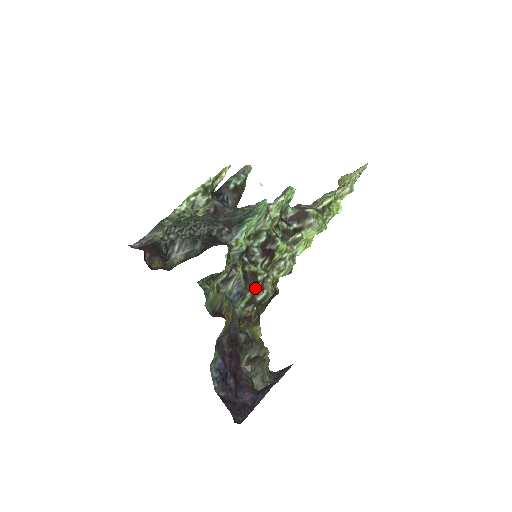
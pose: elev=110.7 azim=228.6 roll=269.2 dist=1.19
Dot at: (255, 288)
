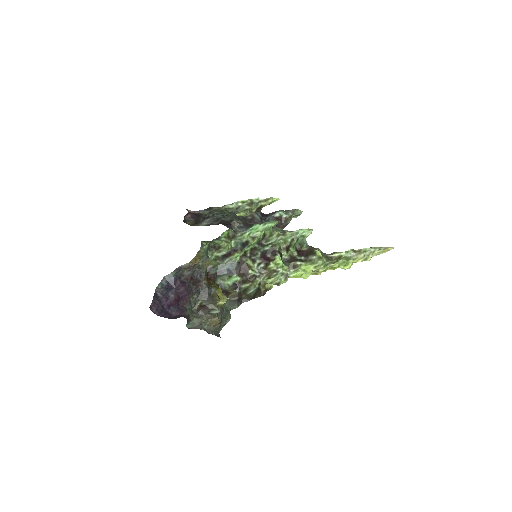
Dot at: (245, 277)
